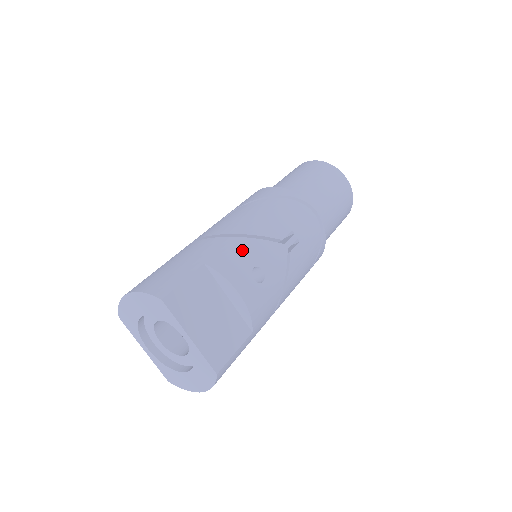
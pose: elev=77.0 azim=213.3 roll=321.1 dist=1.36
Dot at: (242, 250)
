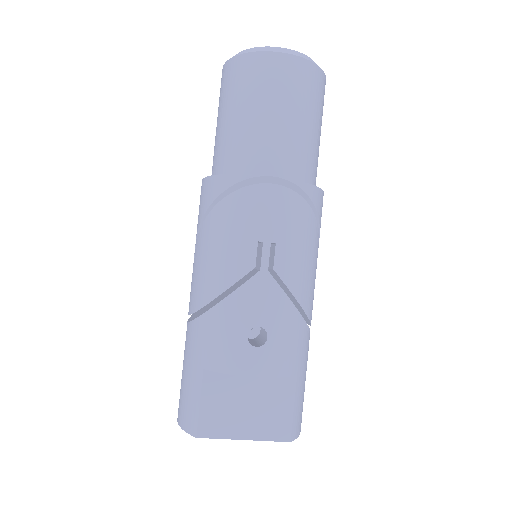
Dot at: (224, 325)
